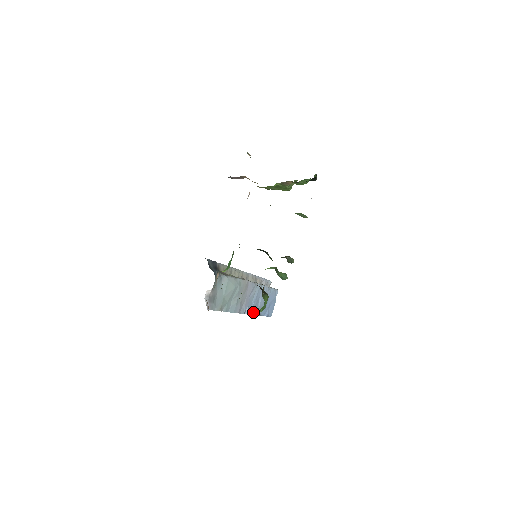
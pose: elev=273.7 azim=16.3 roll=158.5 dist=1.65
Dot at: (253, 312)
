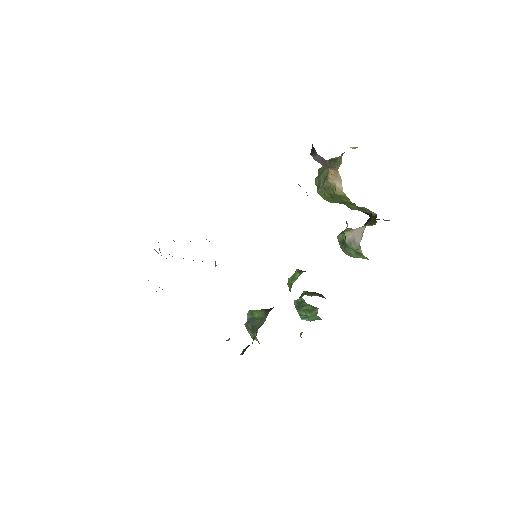
Dot at: occluded
